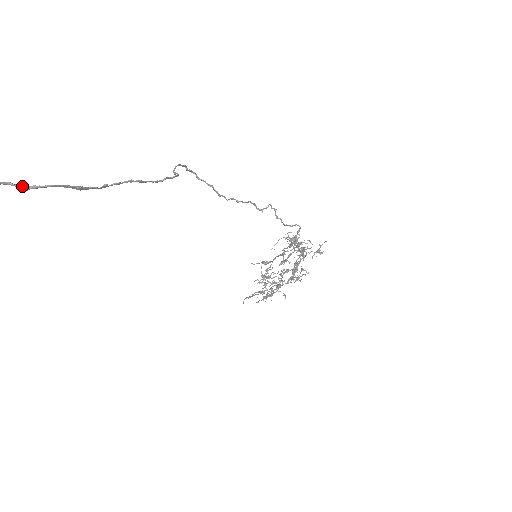
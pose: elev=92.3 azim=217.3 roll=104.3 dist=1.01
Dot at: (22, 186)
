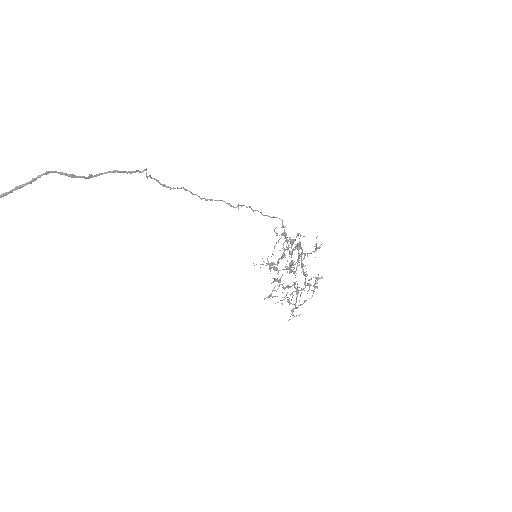
Dot at: (31, 181)
